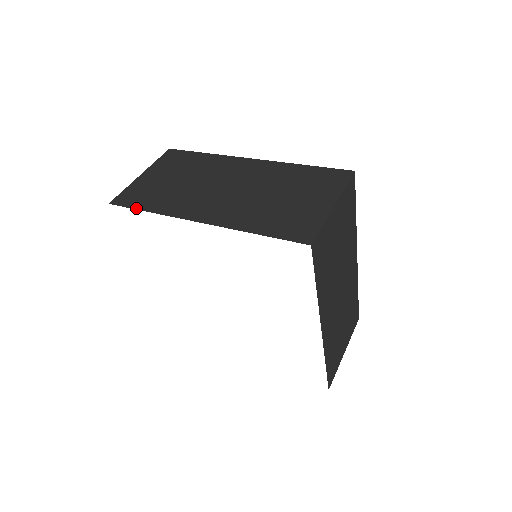
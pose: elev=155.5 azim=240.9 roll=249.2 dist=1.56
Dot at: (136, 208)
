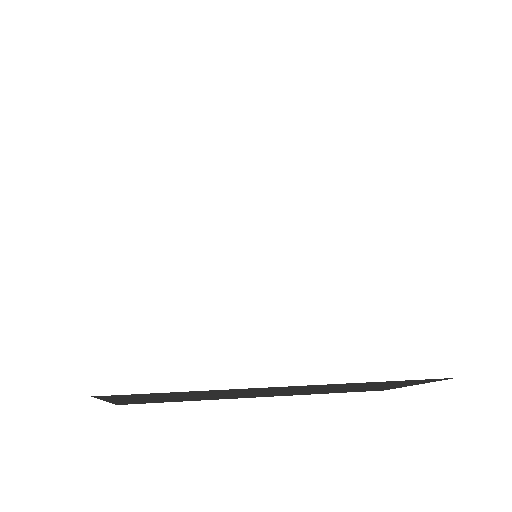
Dot at: occluded
